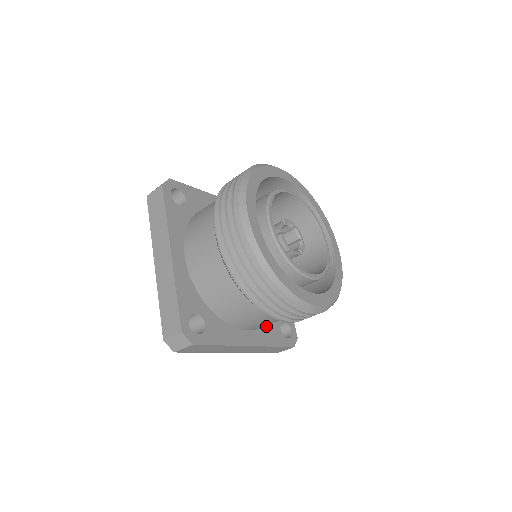
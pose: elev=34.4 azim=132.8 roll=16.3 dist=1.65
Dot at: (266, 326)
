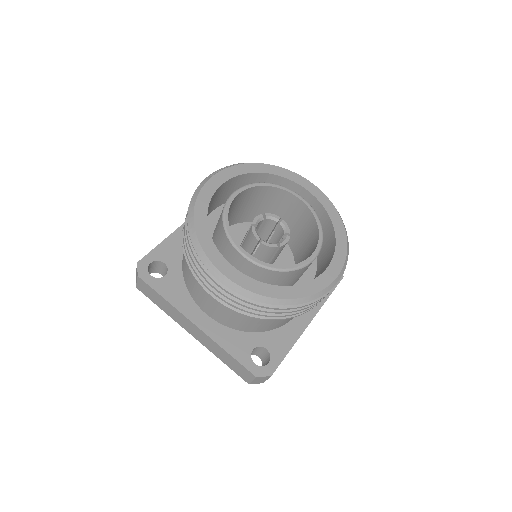
Dot at: occluded
